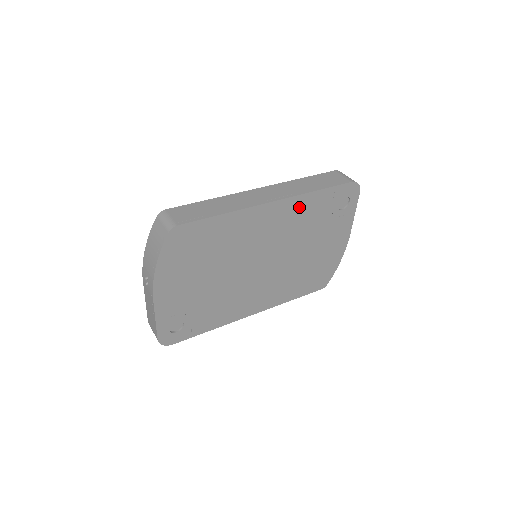
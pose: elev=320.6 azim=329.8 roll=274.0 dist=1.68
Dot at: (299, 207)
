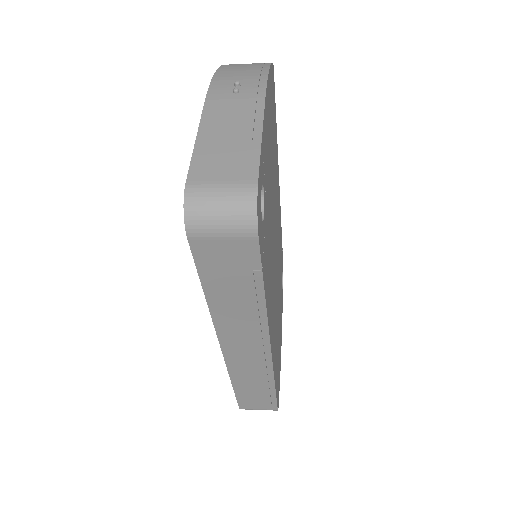
Dot at: (280, 229)
